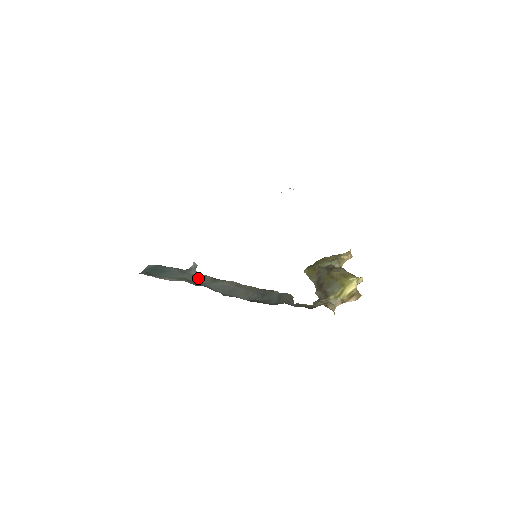
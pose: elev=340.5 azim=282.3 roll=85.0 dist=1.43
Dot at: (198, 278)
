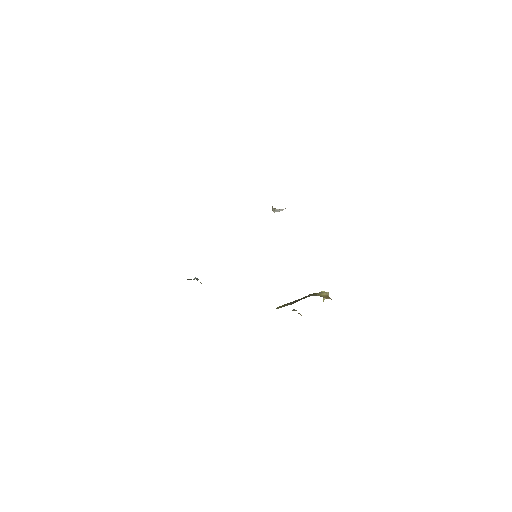
Dot at: occluded
